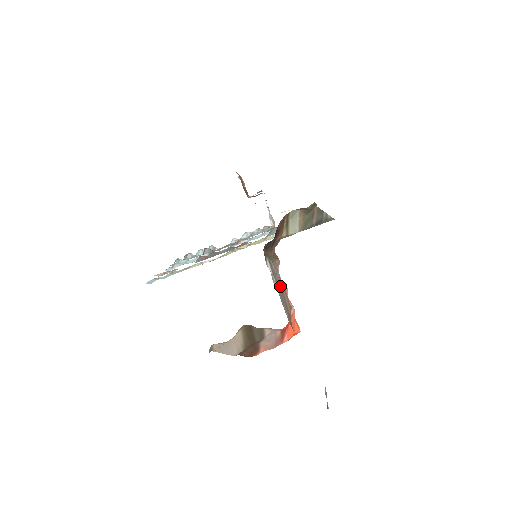
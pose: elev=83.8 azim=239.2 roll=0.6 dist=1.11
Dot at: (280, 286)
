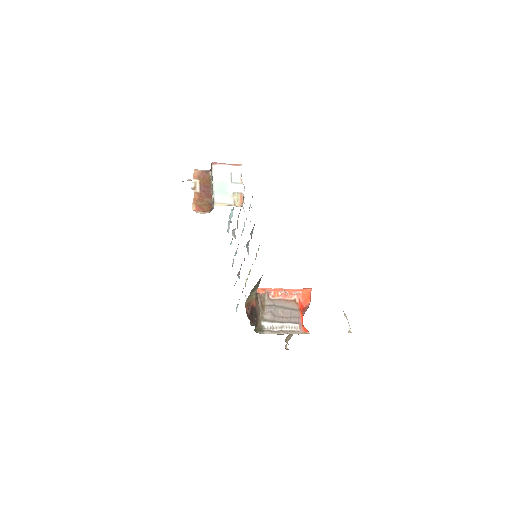
Dot at: (280, 310)
